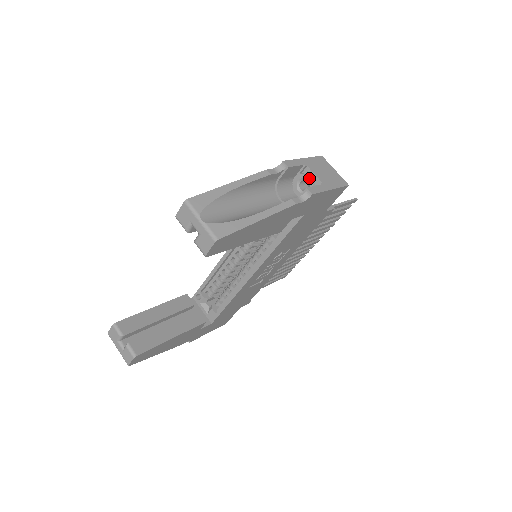
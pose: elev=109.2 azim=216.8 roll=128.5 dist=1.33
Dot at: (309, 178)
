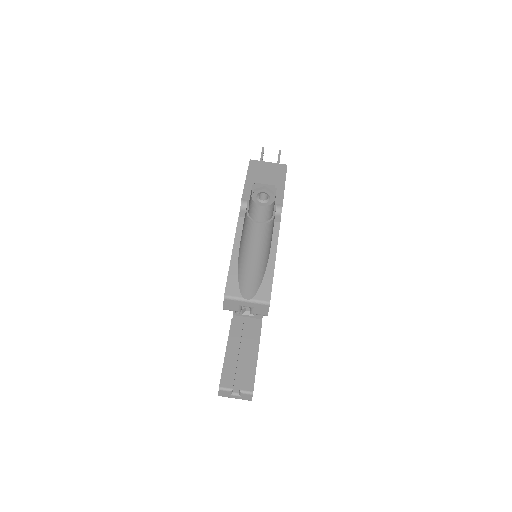
Dot at: (264, 190)
